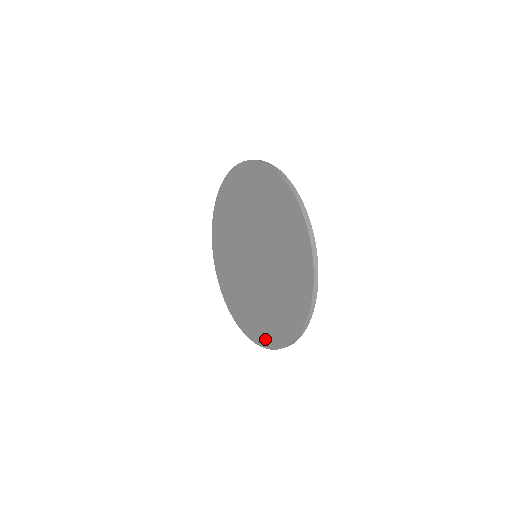
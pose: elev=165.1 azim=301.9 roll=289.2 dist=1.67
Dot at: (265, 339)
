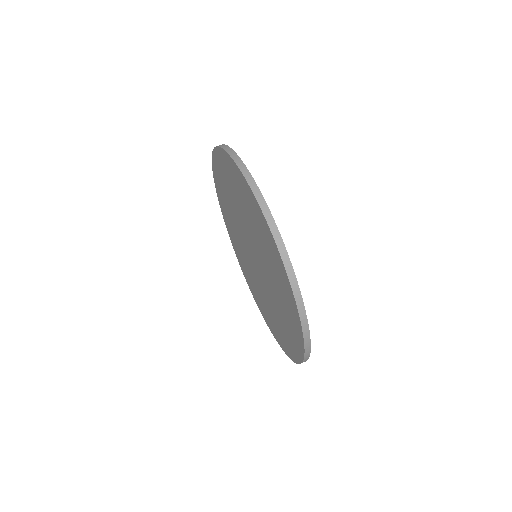
Dot at: (250, 288)
